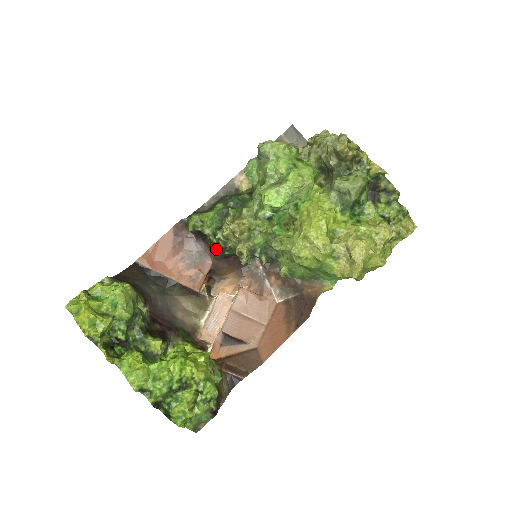
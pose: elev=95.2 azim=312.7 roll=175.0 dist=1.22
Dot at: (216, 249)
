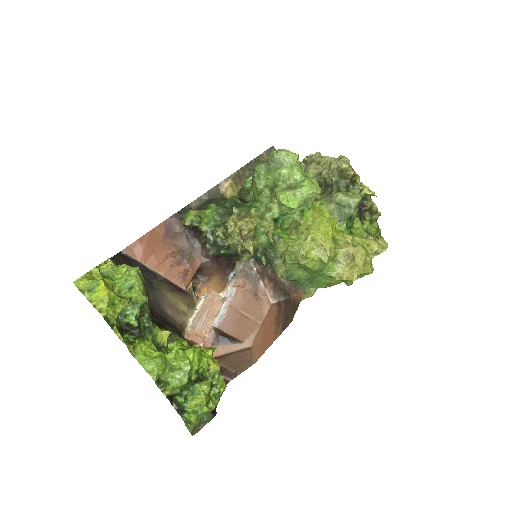
Dot at: (210, 247)
